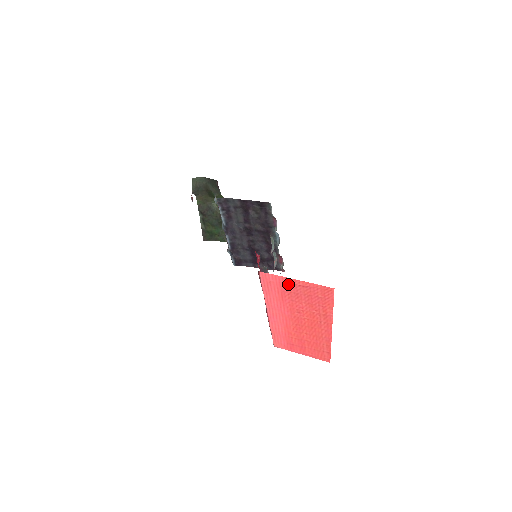
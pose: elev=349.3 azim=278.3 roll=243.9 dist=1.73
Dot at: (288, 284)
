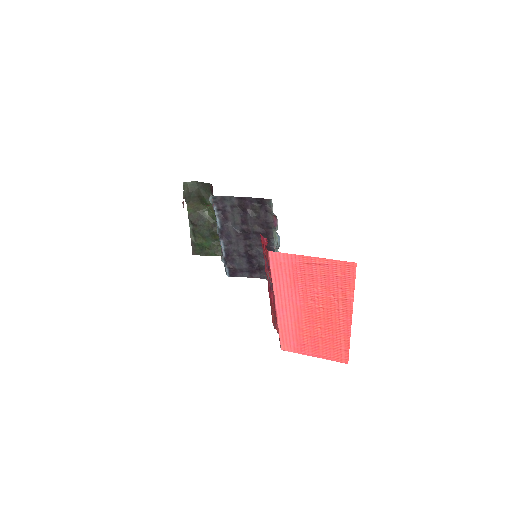
Dot at: (302, 264)
